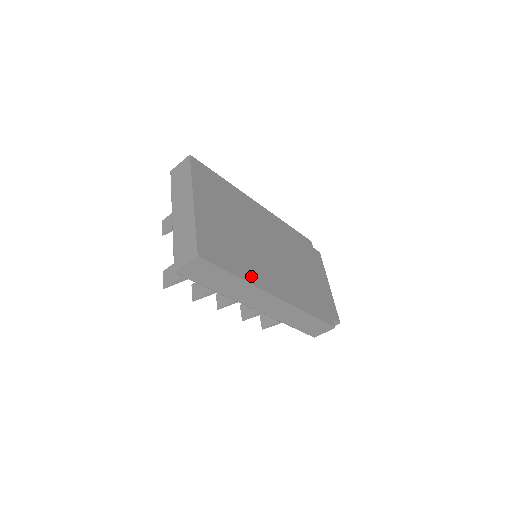
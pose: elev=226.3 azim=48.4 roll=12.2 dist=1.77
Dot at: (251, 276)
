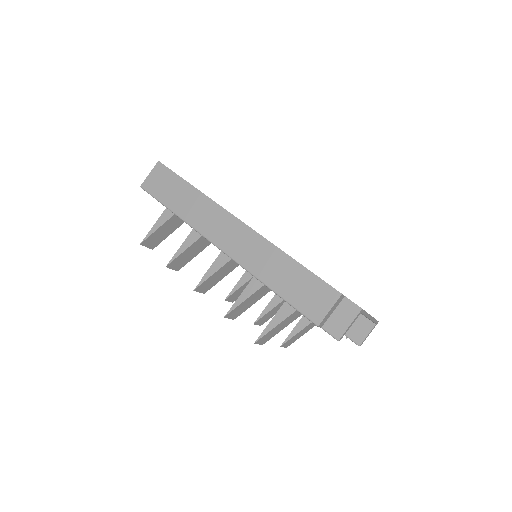
Dot at: occluded
